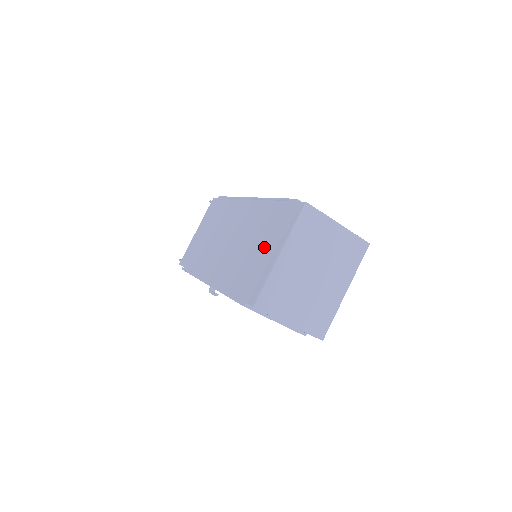
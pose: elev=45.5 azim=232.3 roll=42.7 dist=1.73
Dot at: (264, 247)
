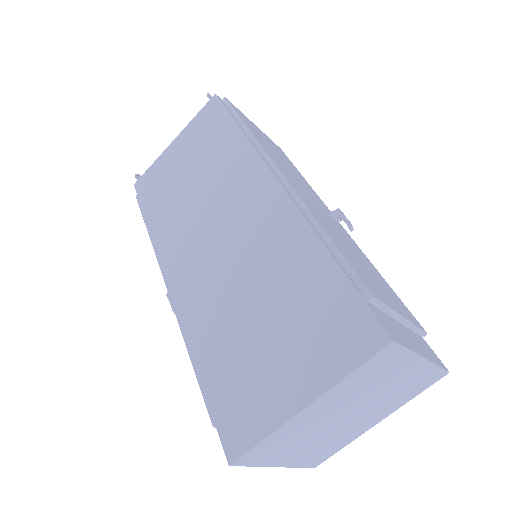
Dot at: (279, 347)
